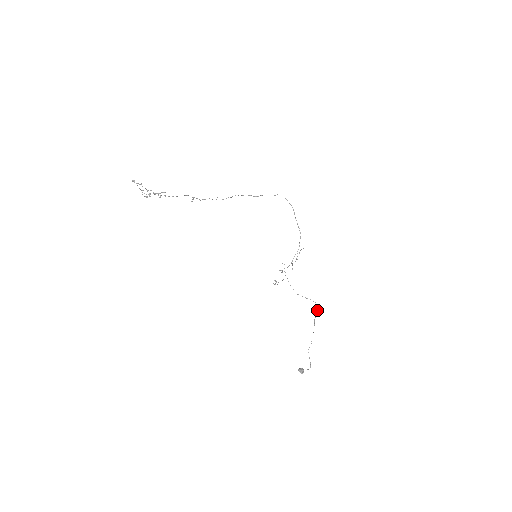
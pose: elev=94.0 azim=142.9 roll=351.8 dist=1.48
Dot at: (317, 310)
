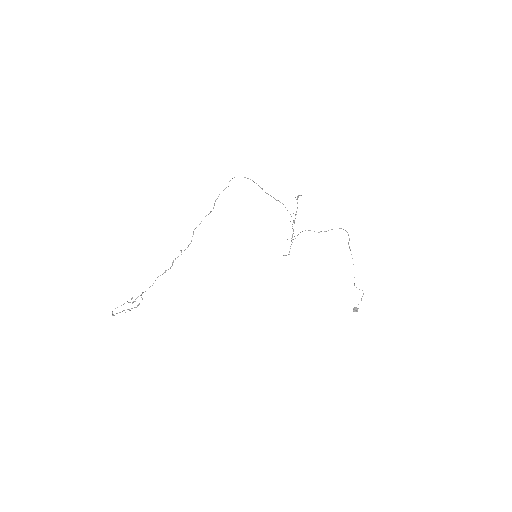
Dot at: occluded
